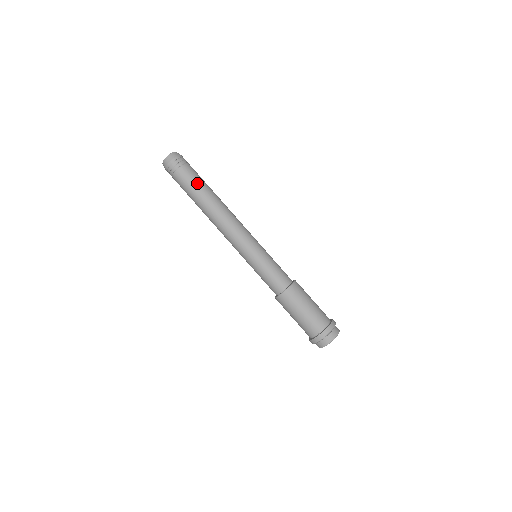
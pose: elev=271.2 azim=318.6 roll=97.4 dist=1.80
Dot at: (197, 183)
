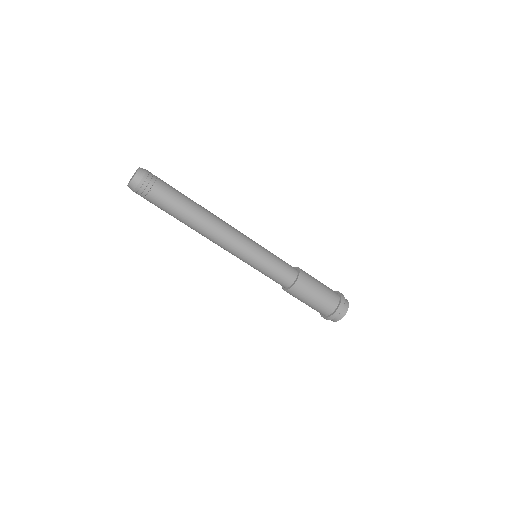
Dot at: (177, 201)
